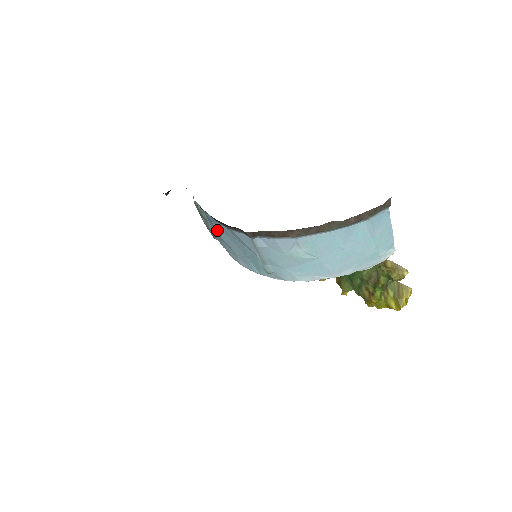
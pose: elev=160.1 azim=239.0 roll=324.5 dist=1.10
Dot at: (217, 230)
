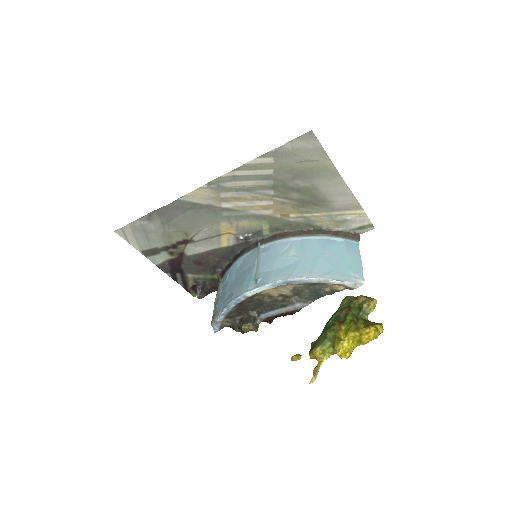
Dot at: (227, 286)
